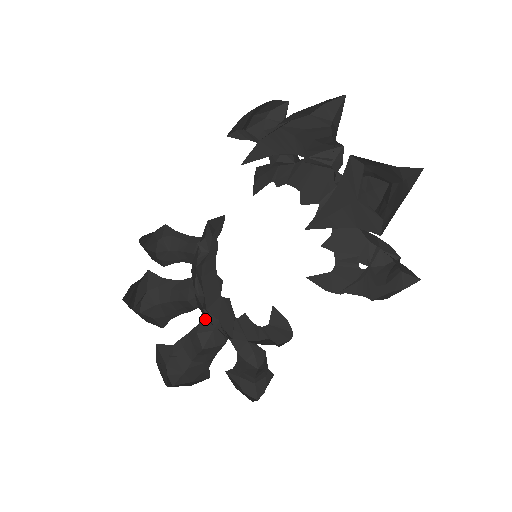
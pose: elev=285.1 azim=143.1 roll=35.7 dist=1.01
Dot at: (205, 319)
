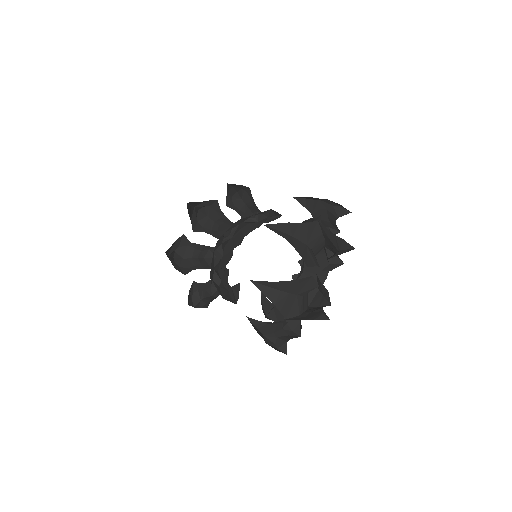
Dot at: (218, 248)
